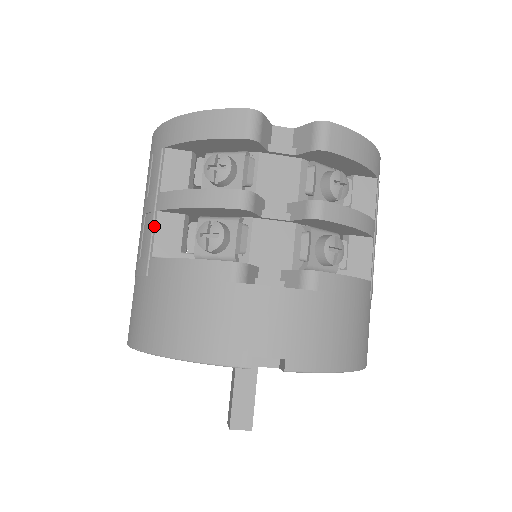
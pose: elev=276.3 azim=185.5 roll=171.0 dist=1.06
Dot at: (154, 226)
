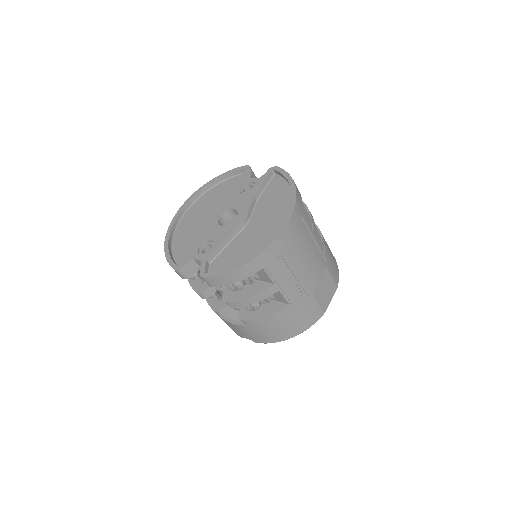
Dot at: occluded
